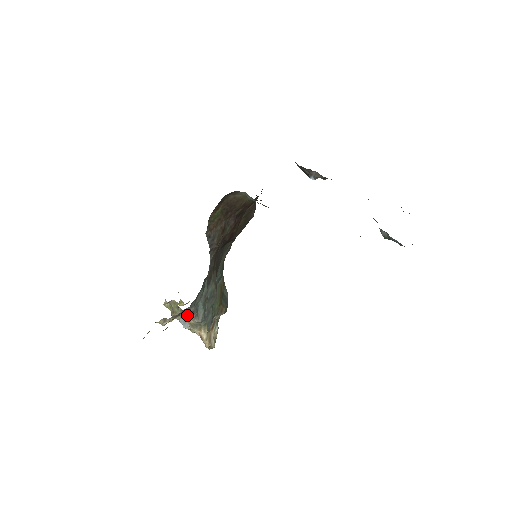
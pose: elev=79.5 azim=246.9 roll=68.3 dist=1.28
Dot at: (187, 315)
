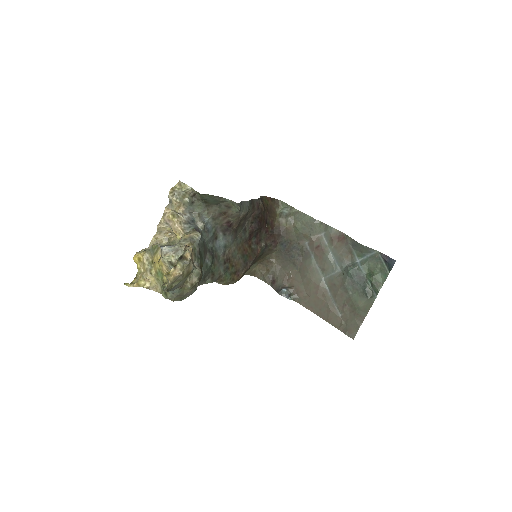
Dot at: (194, 228)
